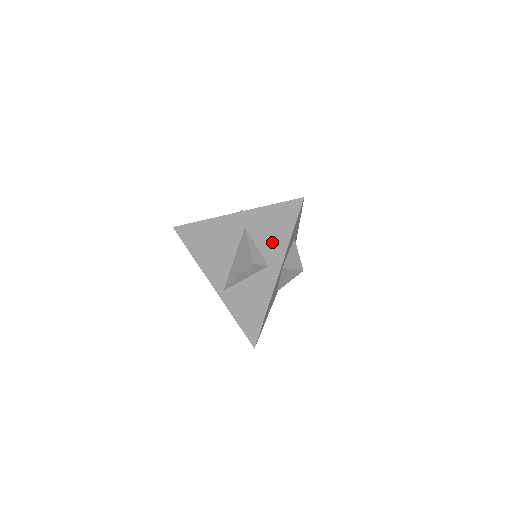
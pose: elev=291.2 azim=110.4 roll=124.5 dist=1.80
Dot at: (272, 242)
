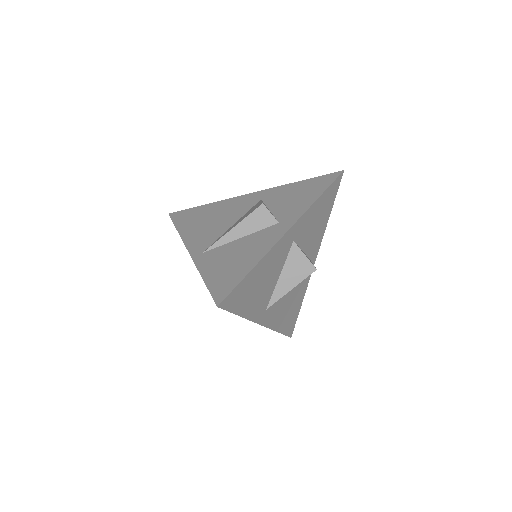
Dot at: (292, 204)
